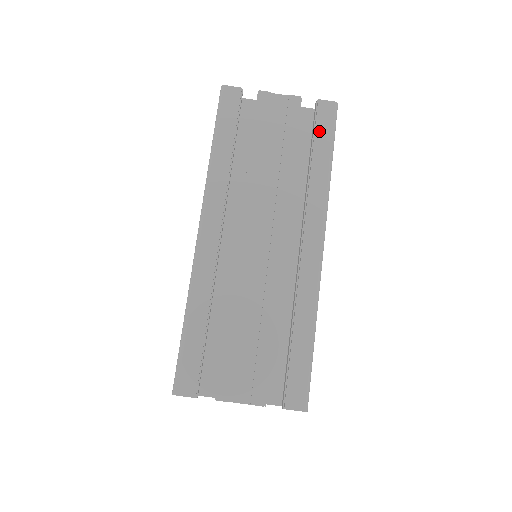
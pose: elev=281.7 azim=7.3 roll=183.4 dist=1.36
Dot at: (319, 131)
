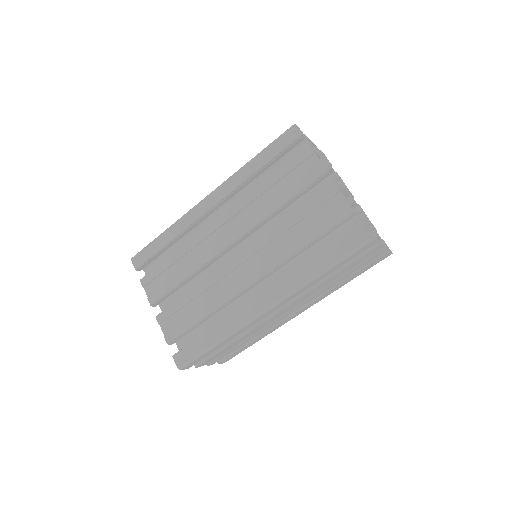
Dot at: (368, 267)
